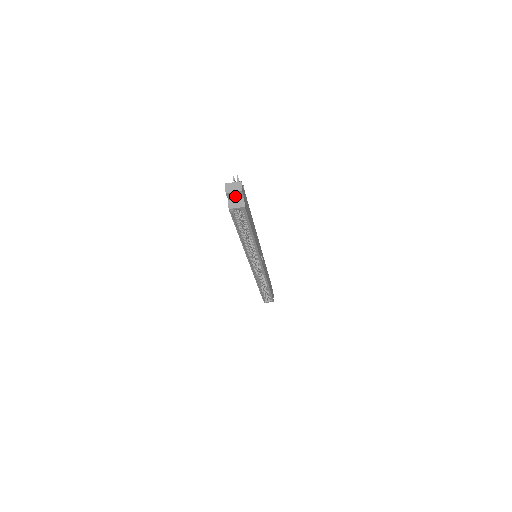
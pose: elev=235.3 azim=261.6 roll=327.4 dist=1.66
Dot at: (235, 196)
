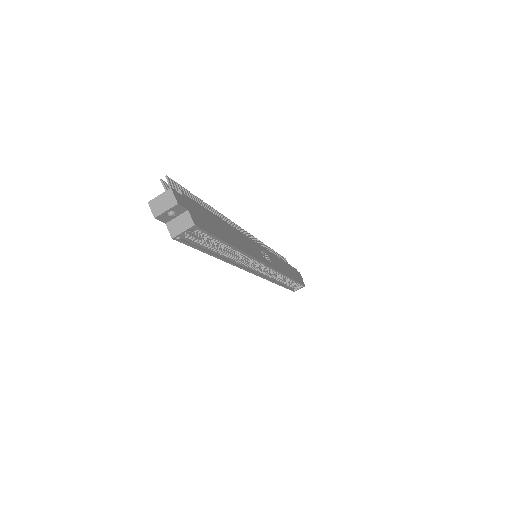
Dot at: (172, 214)
